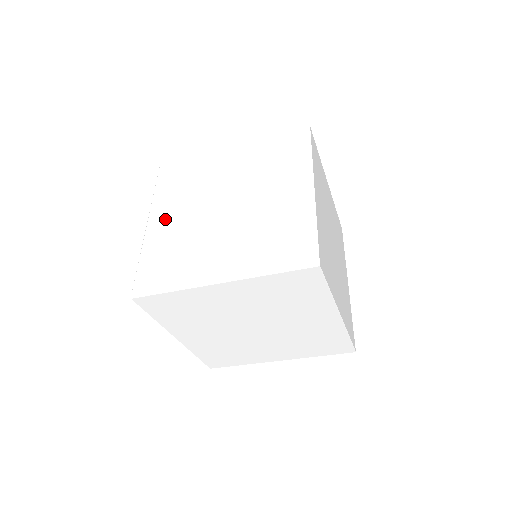
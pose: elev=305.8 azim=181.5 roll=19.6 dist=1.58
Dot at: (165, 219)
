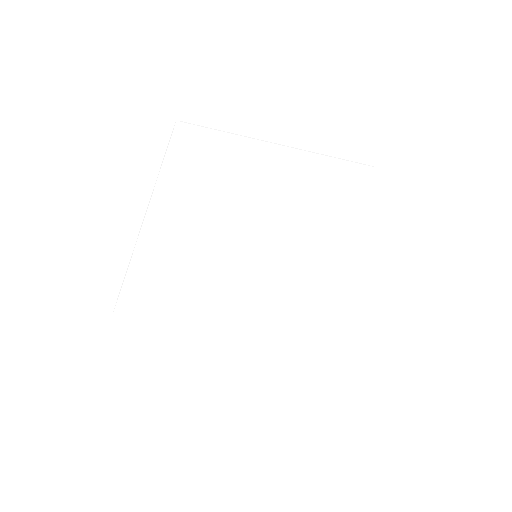
Dot at: (168, 220)
